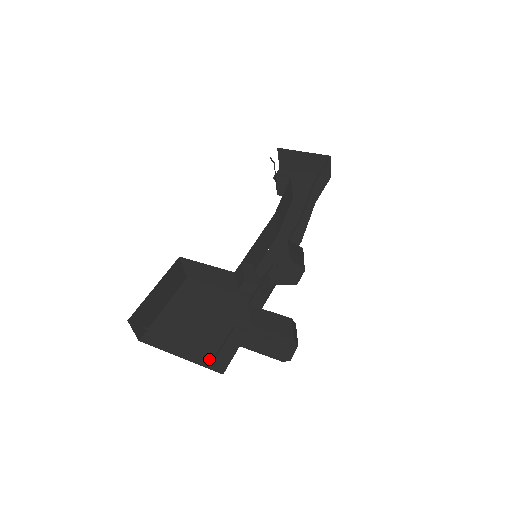
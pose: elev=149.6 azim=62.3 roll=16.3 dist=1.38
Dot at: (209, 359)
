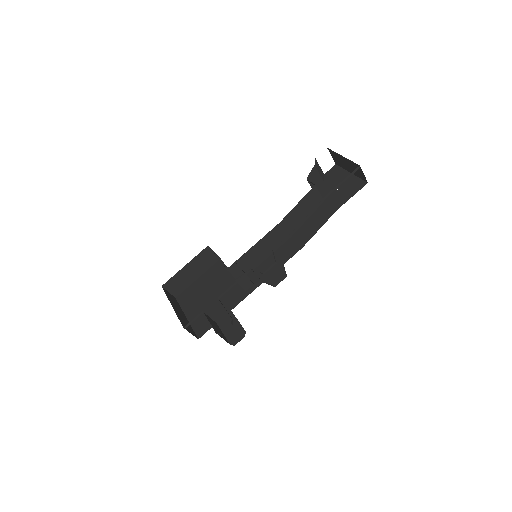
Dot at: (198, 325)
